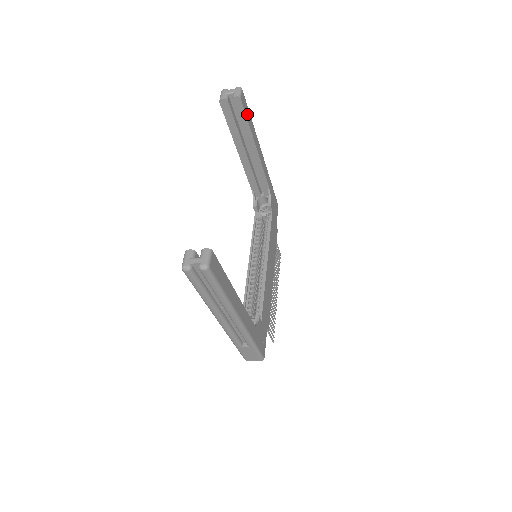
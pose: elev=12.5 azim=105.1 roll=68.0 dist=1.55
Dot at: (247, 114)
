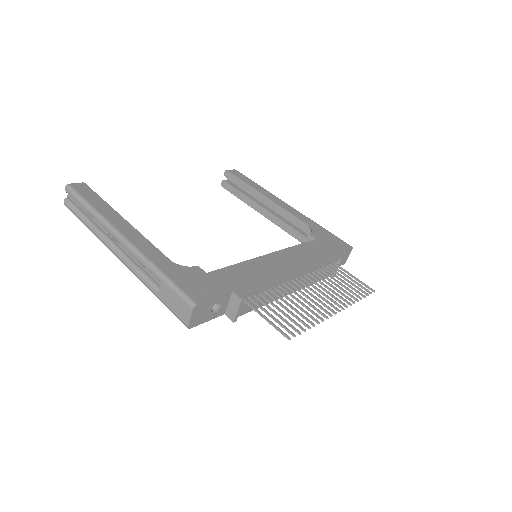
Dot at: (243, 179)
